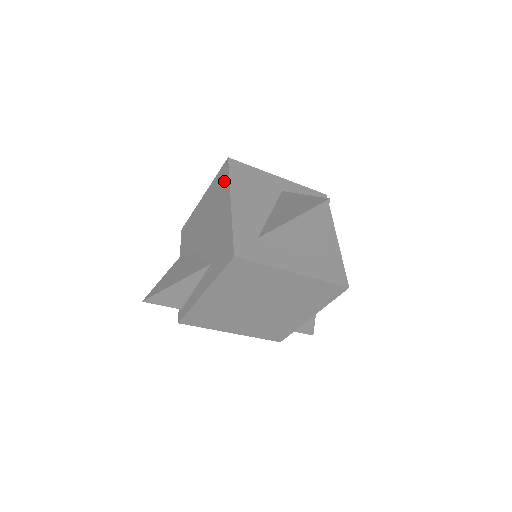
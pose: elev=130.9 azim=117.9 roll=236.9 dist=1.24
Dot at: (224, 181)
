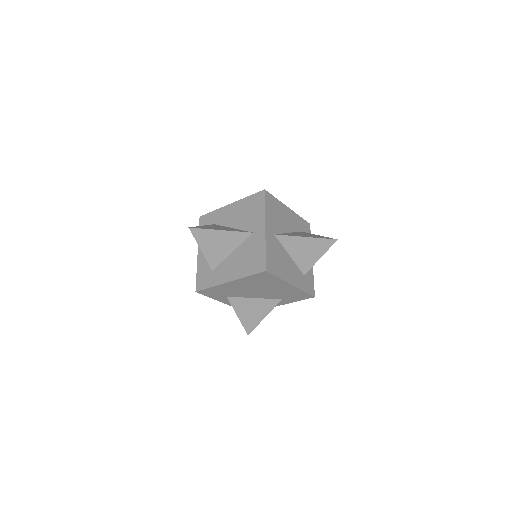
Dot at: (271, 279)
